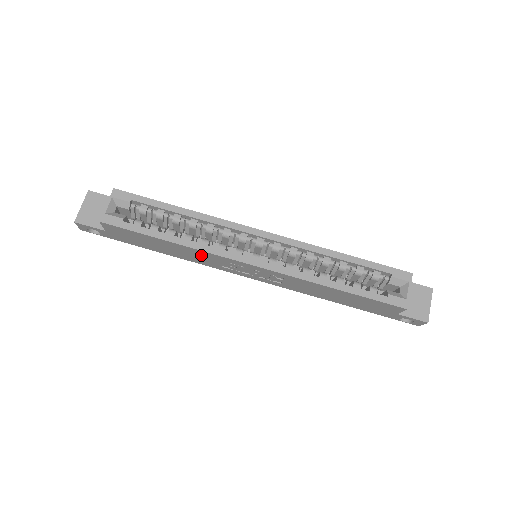
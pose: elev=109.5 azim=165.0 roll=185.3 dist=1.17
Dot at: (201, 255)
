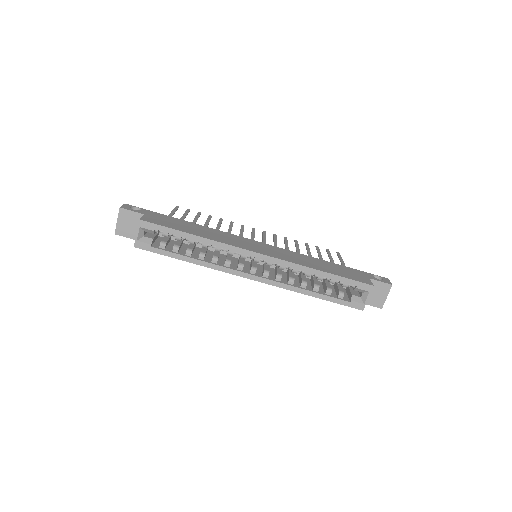
Dot at: occluded
